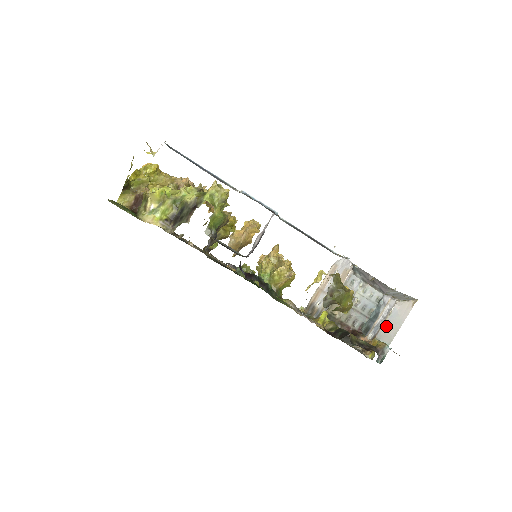
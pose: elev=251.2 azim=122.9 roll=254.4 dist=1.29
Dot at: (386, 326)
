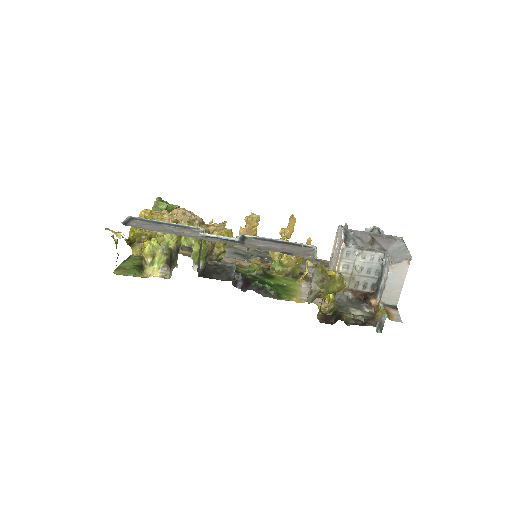
Dot at: (387, 289)
